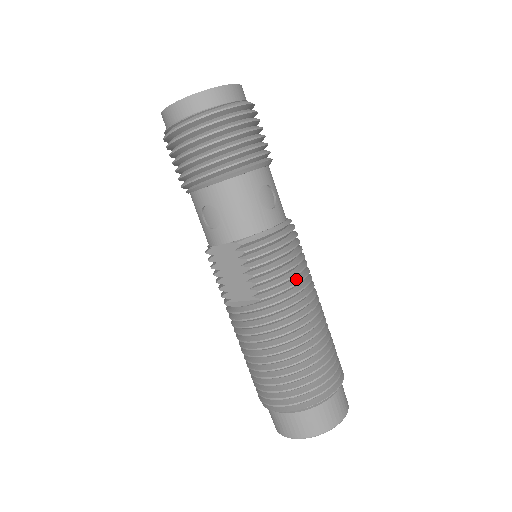
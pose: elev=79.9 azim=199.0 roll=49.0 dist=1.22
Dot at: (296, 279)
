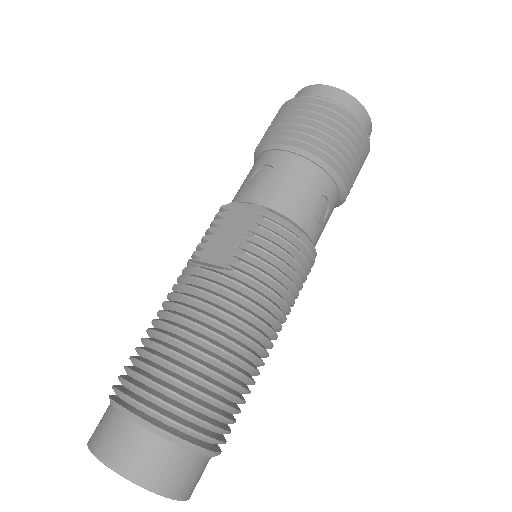
Dot at: (279, 294)
